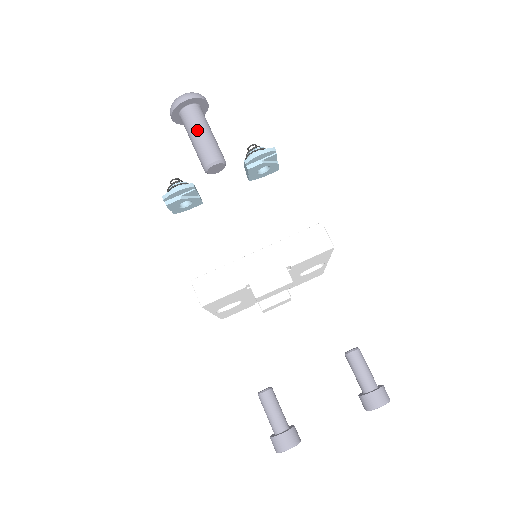
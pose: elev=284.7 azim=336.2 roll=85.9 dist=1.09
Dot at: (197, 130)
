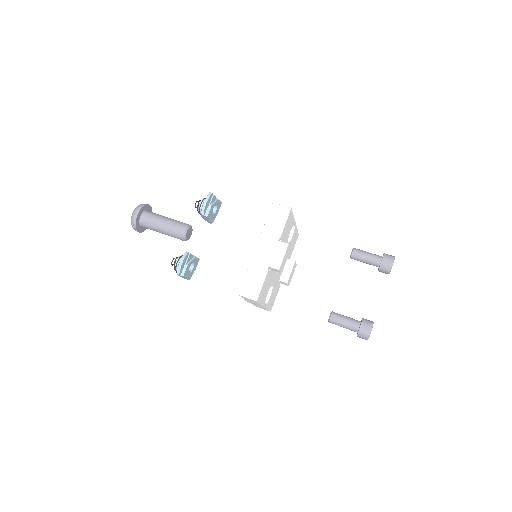
Dot at: (159, 223)
